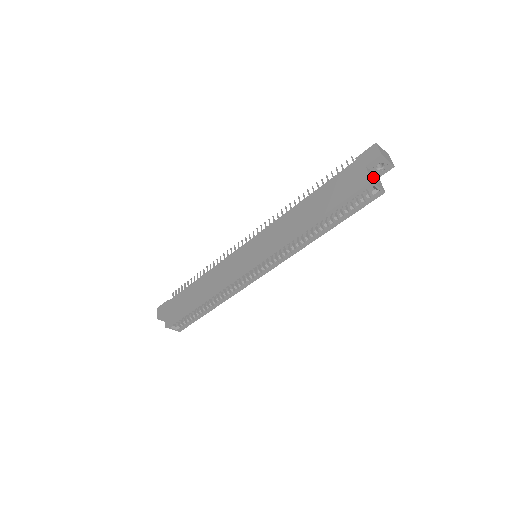
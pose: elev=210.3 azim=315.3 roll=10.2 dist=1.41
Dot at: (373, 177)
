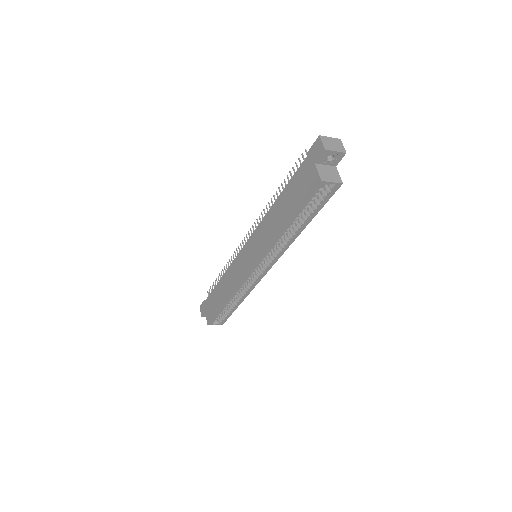
Dot at: (325, 173)
